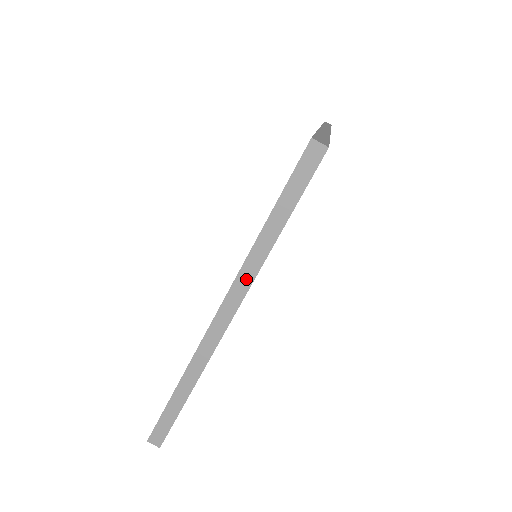
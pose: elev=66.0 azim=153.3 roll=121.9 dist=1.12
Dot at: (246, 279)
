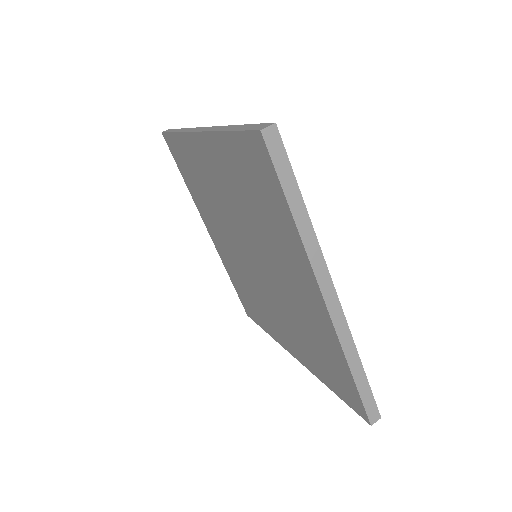
Dot at: (318, 260)
